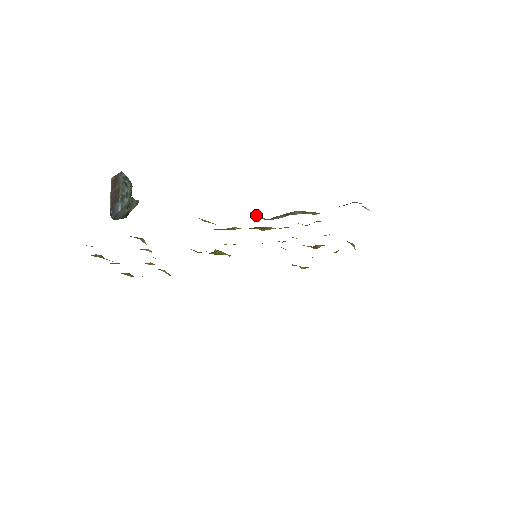
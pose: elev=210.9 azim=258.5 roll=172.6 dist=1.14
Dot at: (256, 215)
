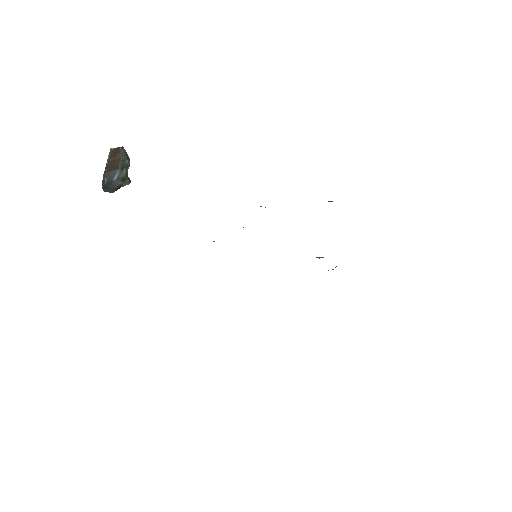
Dot at: occluded
